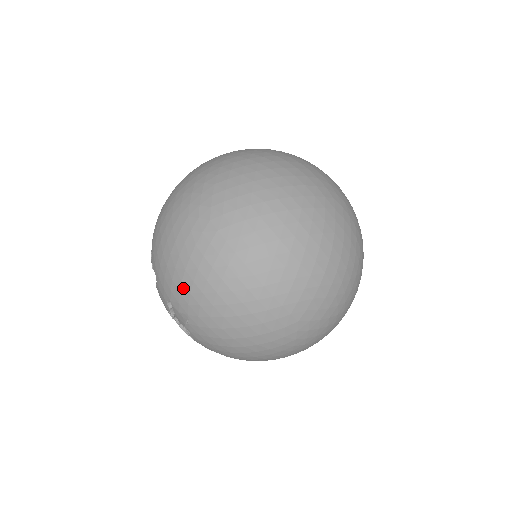
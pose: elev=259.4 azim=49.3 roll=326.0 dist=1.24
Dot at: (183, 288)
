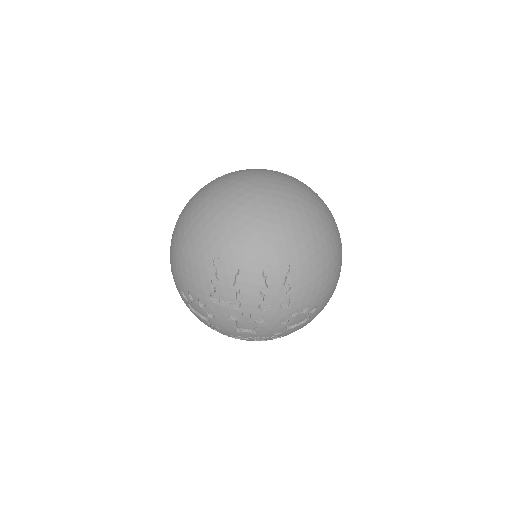
Dot at: (276, 238)
